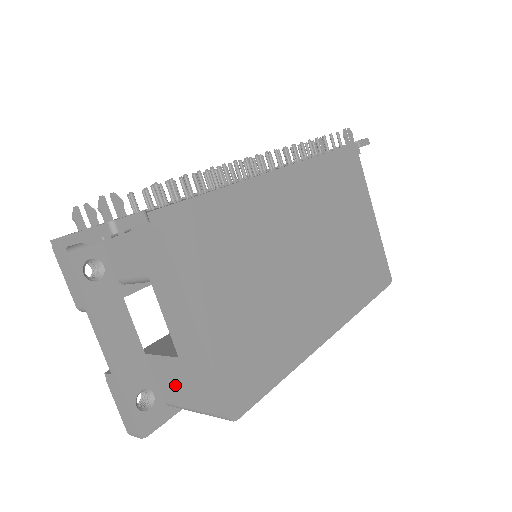
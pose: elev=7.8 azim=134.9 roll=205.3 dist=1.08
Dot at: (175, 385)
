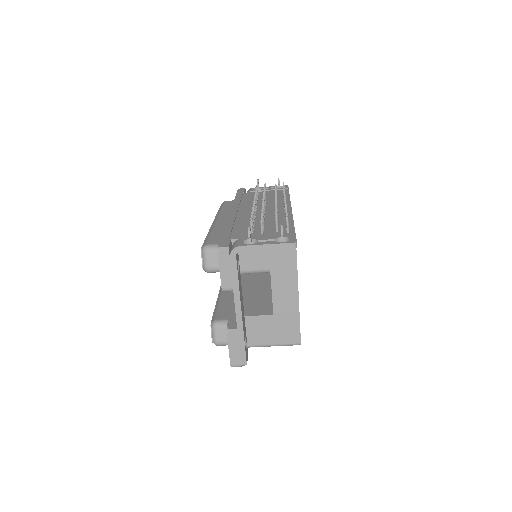
Dot at: (261, 332)
